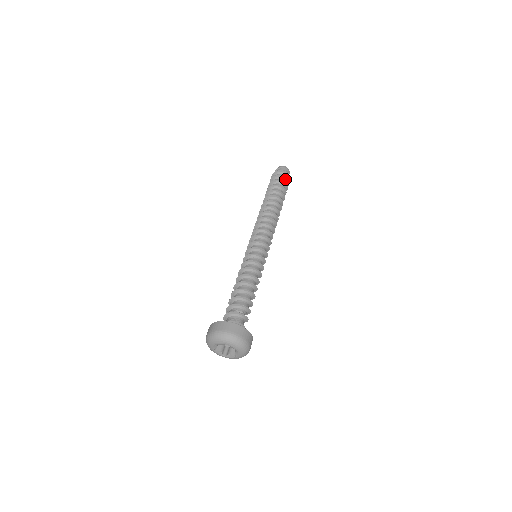
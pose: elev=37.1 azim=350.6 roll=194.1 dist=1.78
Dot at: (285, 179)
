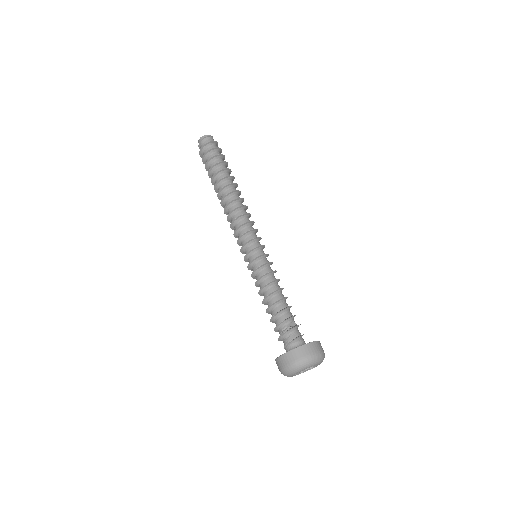
Dot at: (210, 152)
